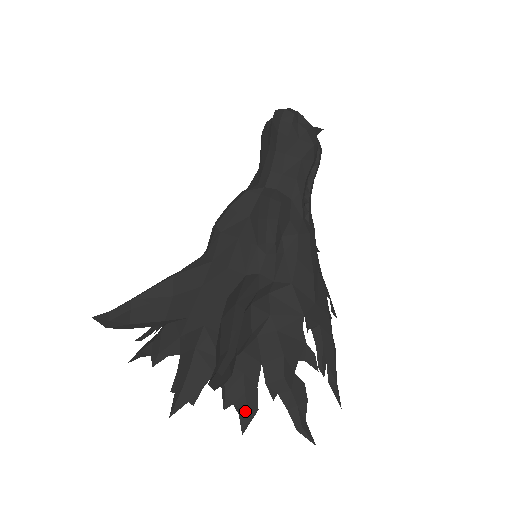
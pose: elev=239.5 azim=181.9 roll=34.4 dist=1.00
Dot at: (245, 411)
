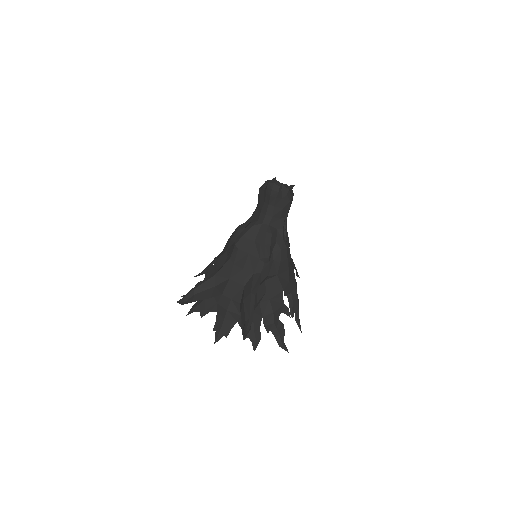
Dot at: (255, 341)
